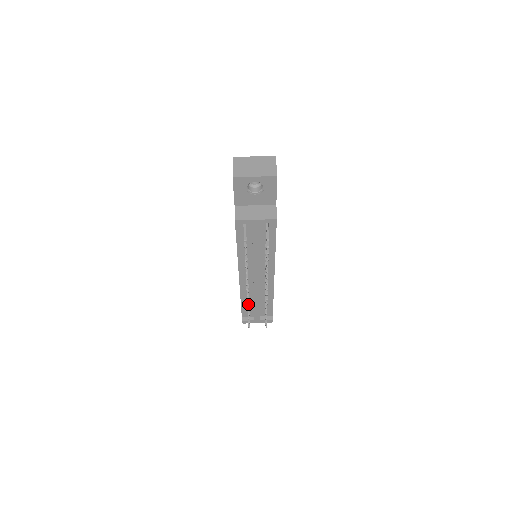
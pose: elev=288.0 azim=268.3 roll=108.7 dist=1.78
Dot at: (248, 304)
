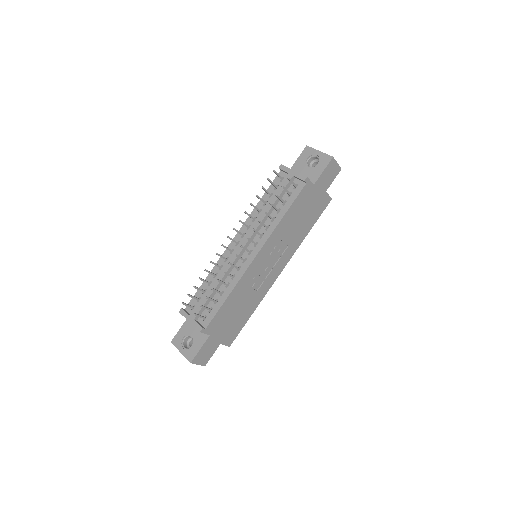
Dot at: occluded
